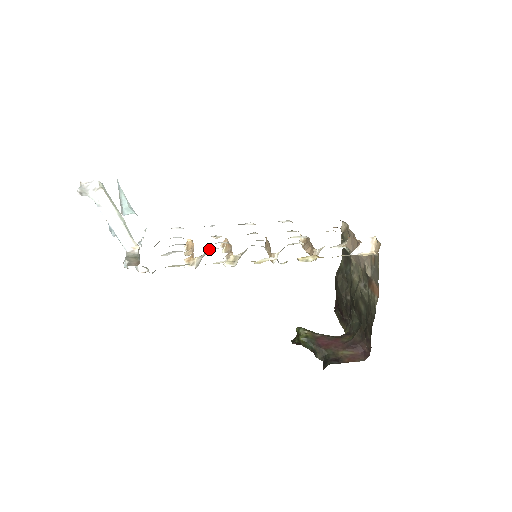
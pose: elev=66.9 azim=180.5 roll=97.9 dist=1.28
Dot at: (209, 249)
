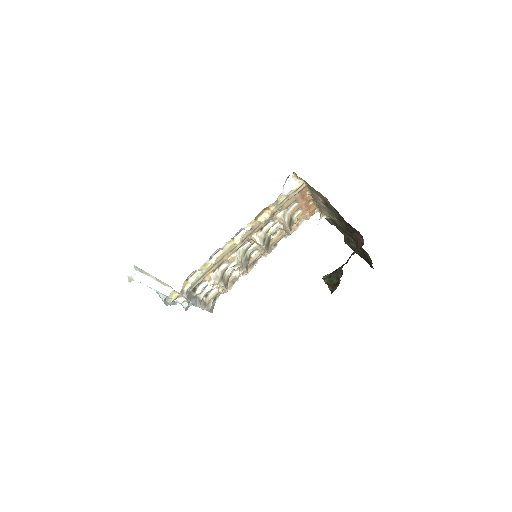
Dot at: (218, 267)
